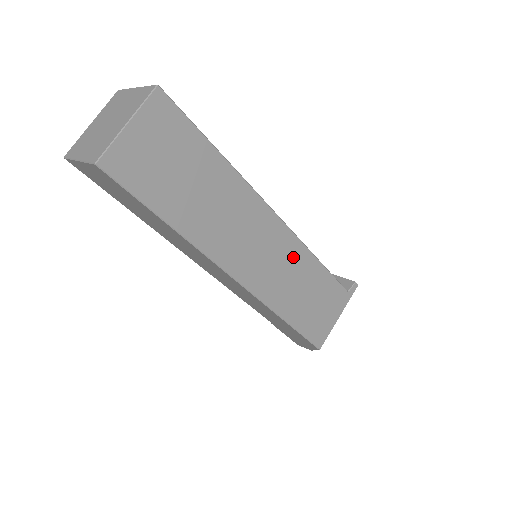
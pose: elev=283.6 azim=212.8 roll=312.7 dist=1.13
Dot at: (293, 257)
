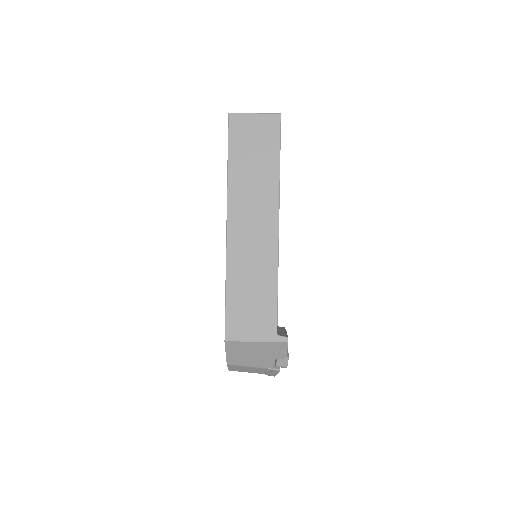
Dot at: (265, 260)
